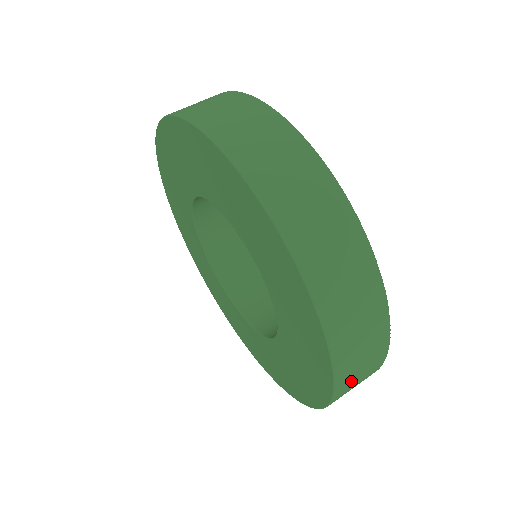
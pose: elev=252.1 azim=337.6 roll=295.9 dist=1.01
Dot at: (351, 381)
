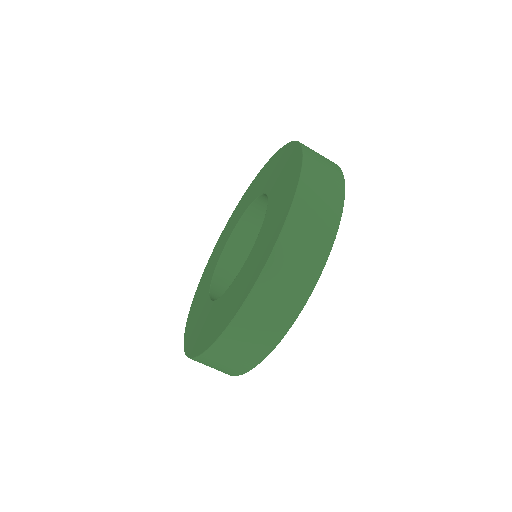
Dot at: (260, 310)
